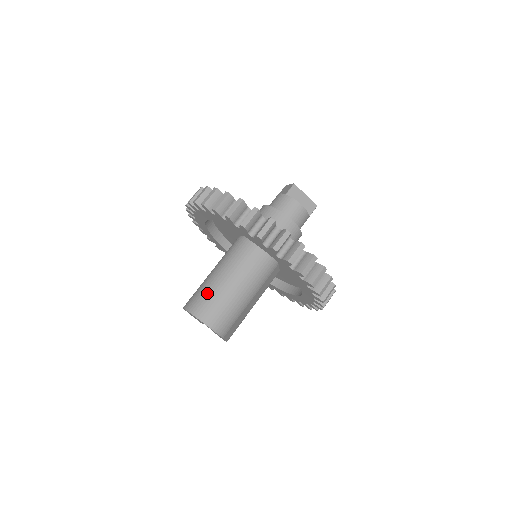
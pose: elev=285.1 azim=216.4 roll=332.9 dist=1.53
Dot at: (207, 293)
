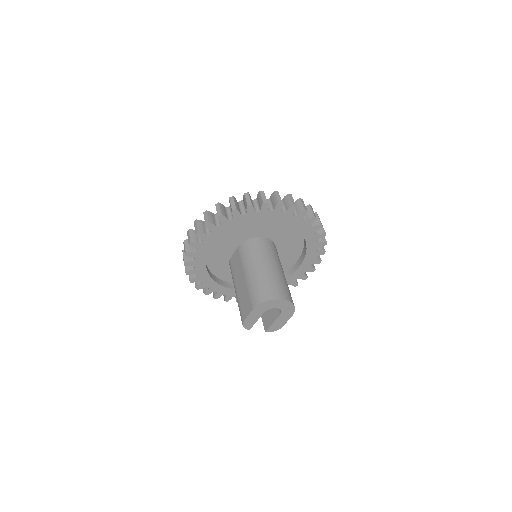
Dot at: (271, 281)
